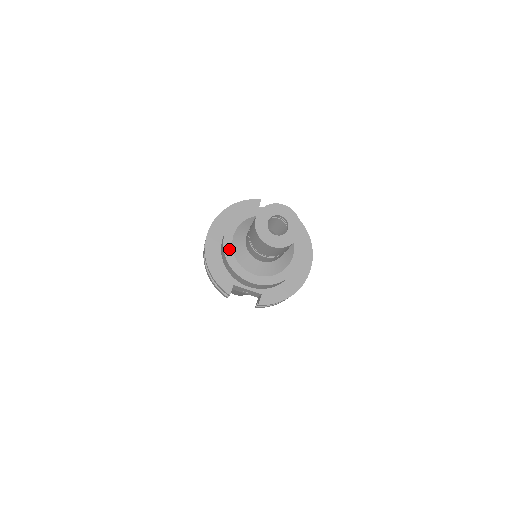
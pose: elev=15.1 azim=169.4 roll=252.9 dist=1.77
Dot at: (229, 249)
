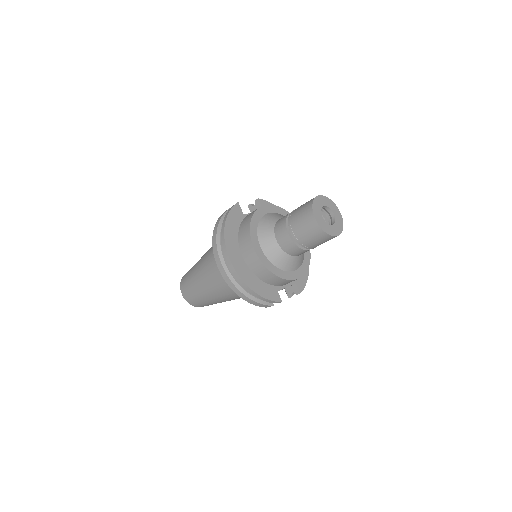
Dot at: (268, 263)
